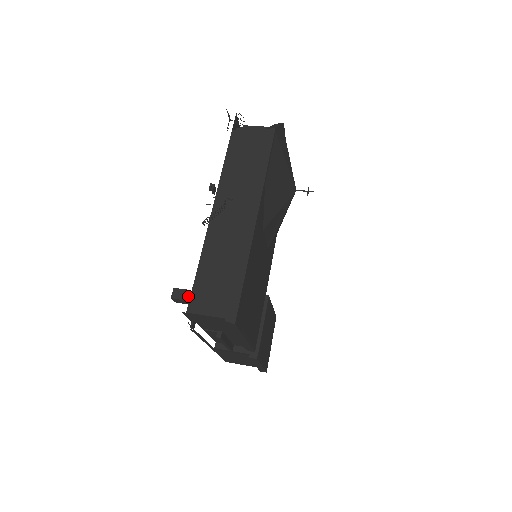
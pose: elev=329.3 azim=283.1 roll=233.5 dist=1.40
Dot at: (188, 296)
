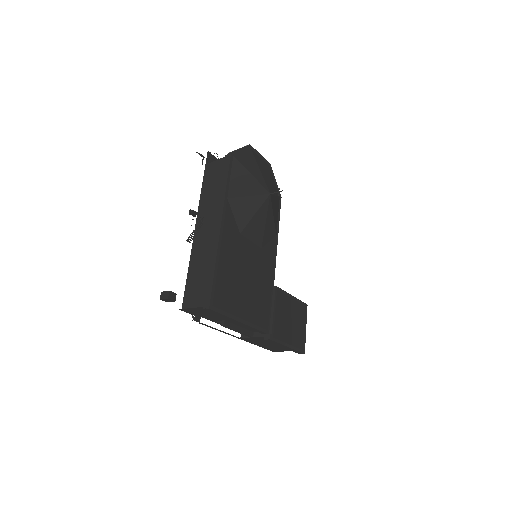
Dot at: (171, 295)
